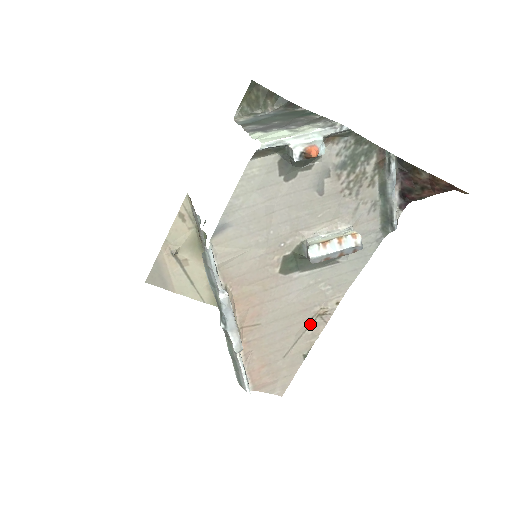
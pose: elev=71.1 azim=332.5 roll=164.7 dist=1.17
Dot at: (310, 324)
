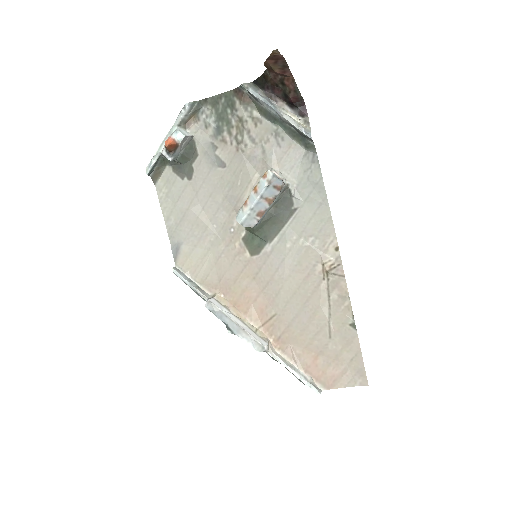
Dot at: (328, 287)
